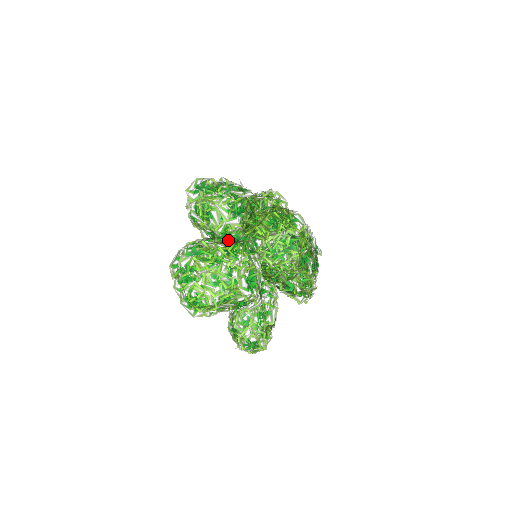
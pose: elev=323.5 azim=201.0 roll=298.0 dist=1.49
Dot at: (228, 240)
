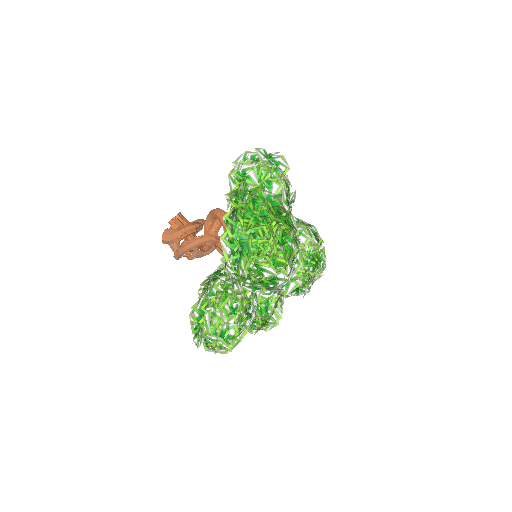
Dot at: occluded
